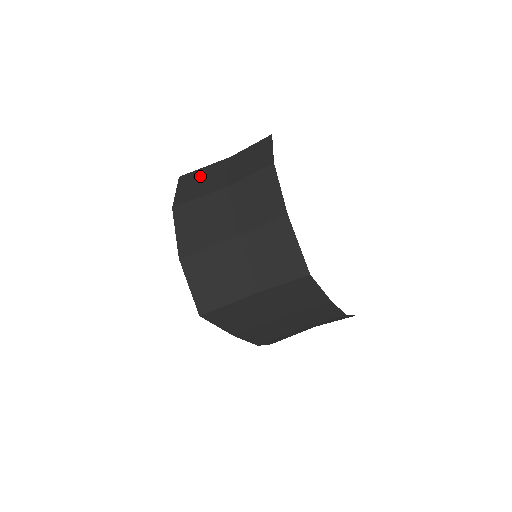
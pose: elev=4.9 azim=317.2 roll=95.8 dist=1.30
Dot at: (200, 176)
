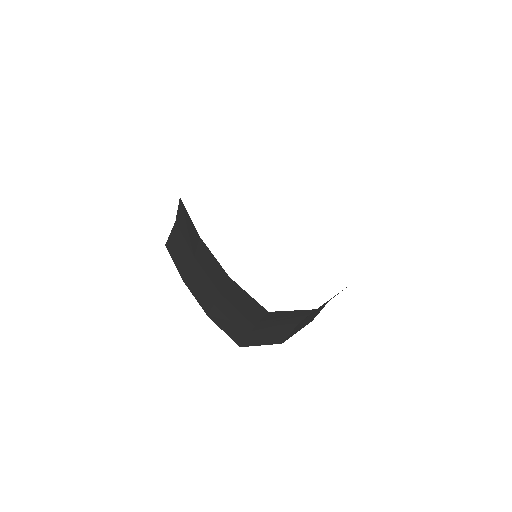
Dot at: occluded
